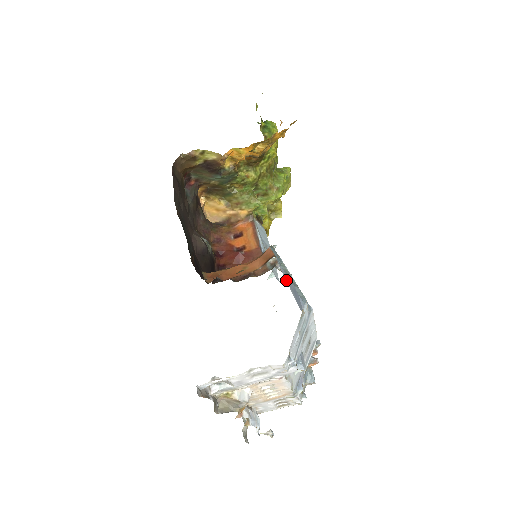
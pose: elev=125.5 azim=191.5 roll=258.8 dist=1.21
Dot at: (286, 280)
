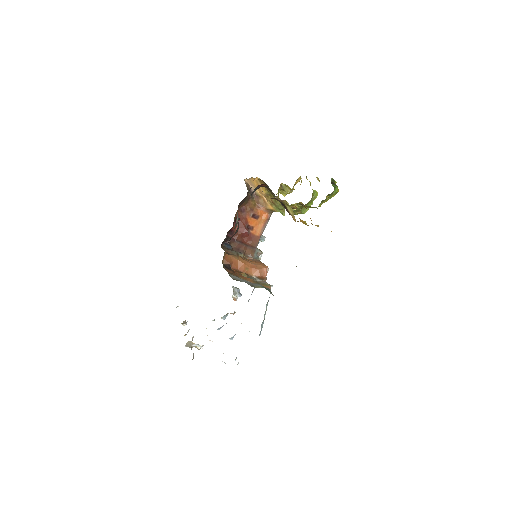
Dot at: occluded
